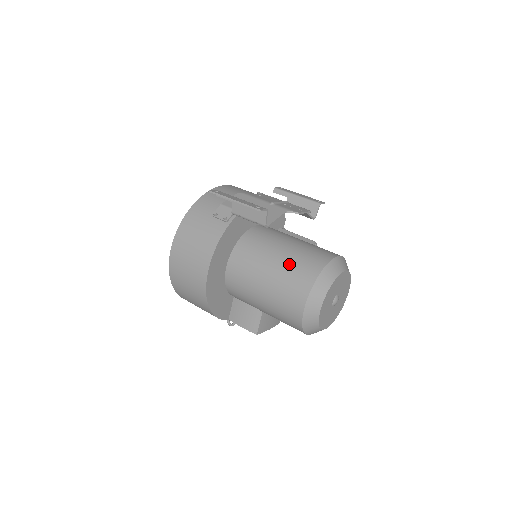
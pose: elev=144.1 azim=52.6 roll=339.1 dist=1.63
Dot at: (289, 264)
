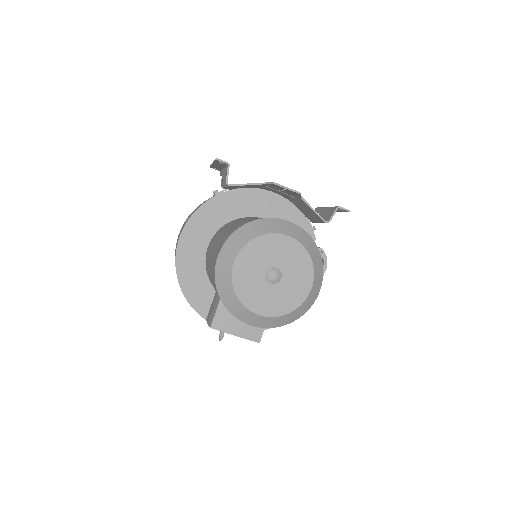
Dot at: (237, 224)
